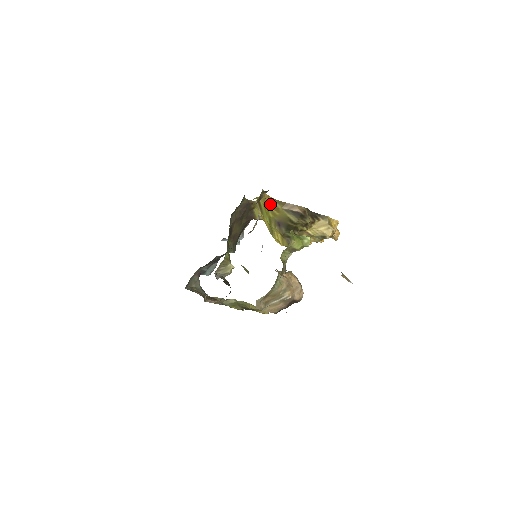
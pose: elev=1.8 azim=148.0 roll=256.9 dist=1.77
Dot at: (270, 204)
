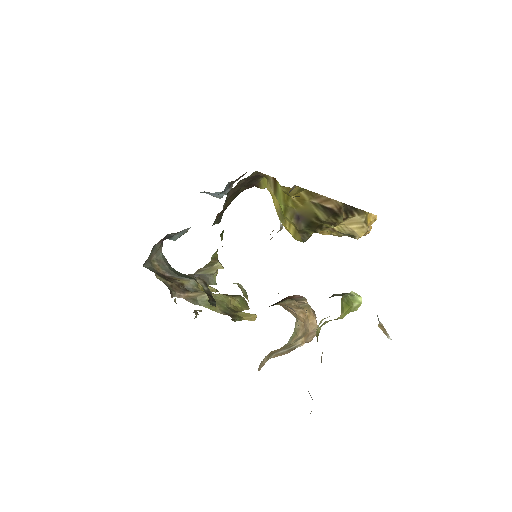
Dot at: (294, 193)
